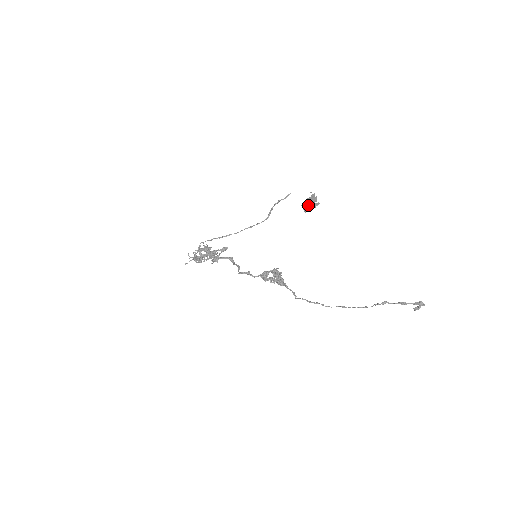
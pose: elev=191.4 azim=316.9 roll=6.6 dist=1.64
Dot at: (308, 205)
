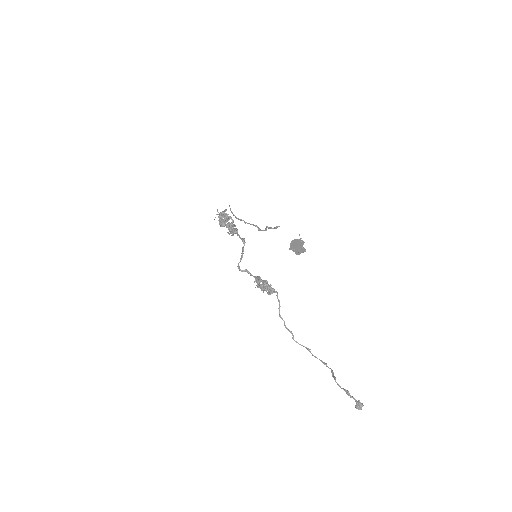
Dot at: occluded
